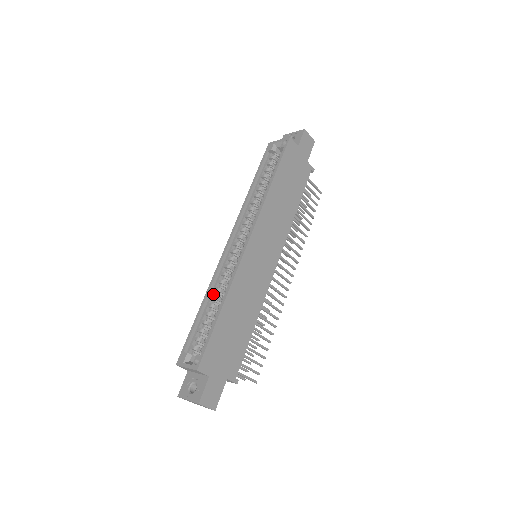
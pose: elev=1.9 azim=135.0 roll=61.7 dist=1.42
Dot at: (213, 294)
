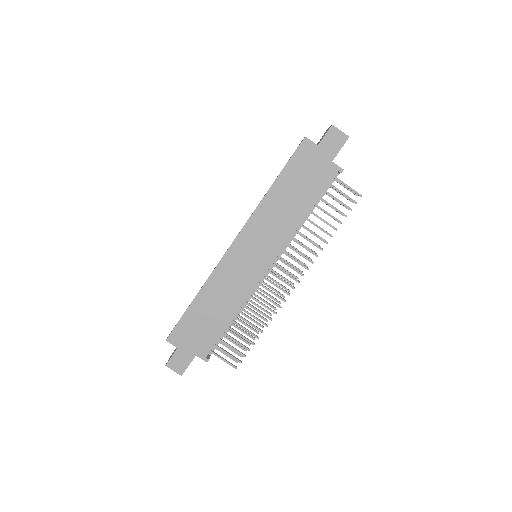
Dot at: occluded
